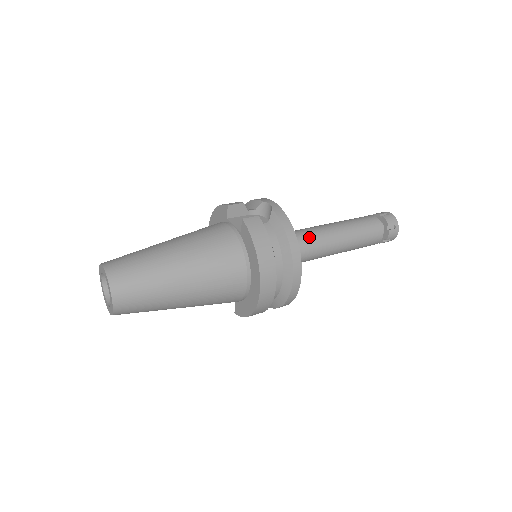
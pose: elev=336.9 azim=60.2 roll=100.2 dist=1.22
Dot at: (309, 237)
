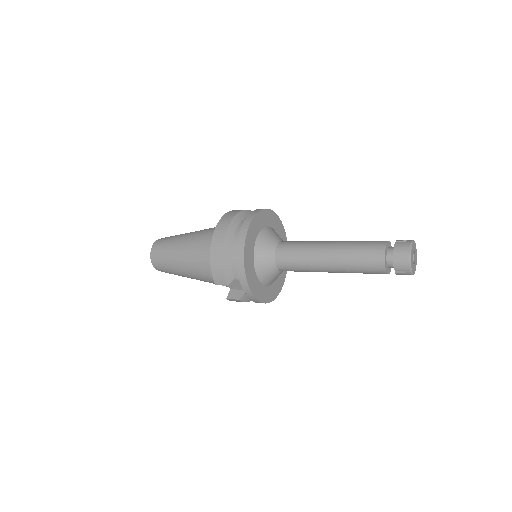
Dot at: (300, 241)
